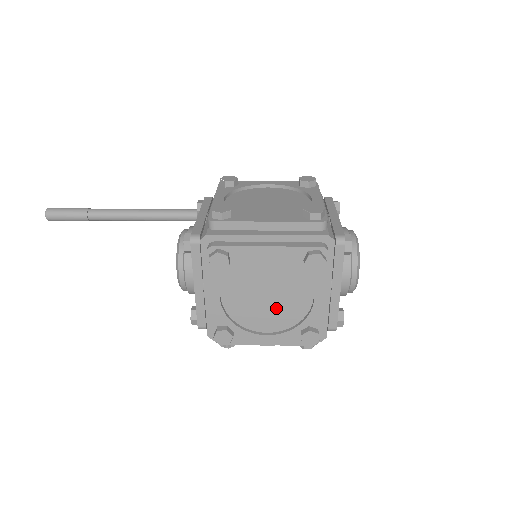
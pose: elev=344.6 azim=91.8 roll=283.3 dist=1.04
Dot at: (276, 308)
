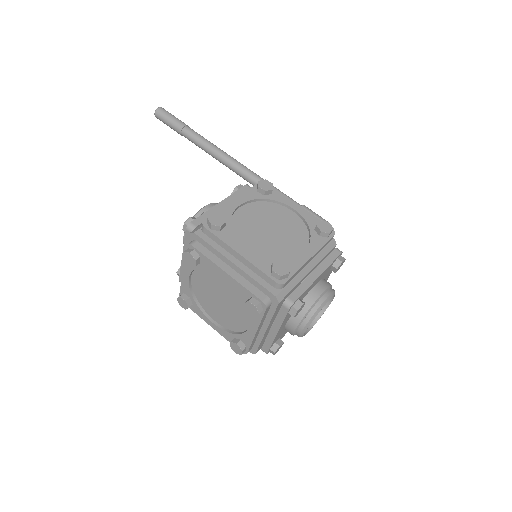
Dot at: (224, 312)
